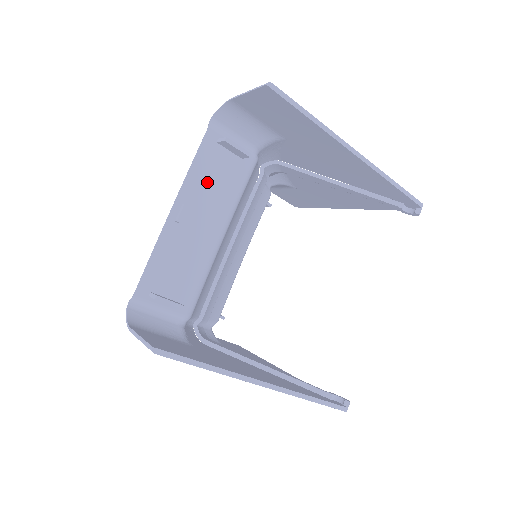
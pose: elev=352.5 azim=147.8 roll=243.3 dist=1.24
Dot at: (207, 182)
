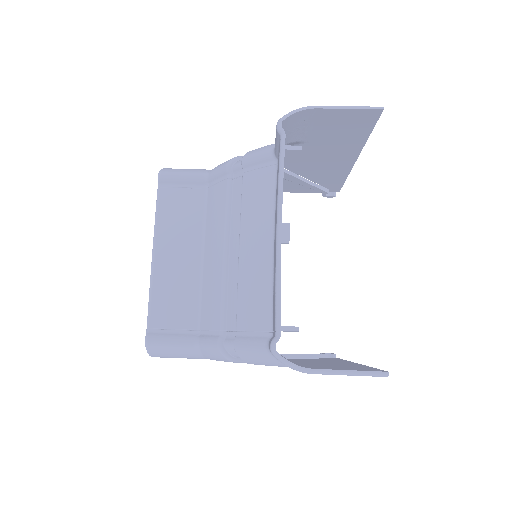
Dot at: occluded
